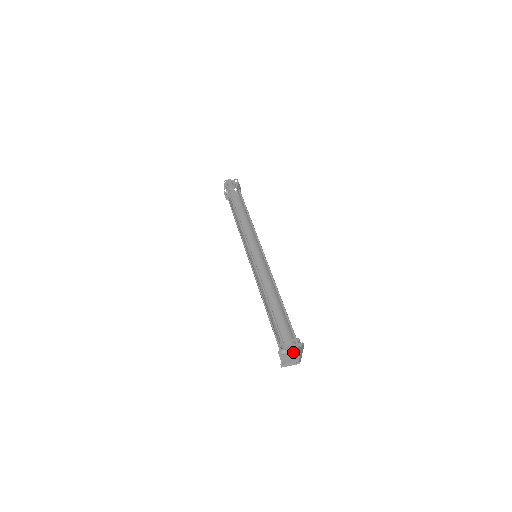
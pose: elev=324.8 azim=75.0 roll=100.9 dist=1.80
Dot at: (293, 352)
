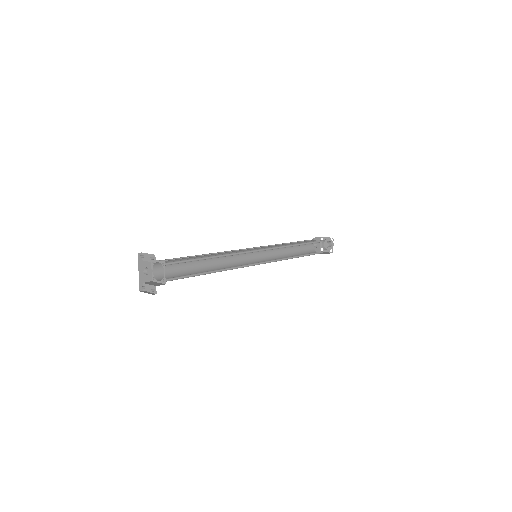
Dot at: (160, 284)
